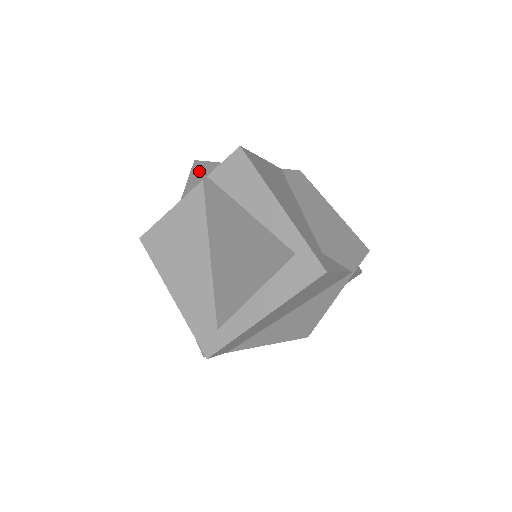
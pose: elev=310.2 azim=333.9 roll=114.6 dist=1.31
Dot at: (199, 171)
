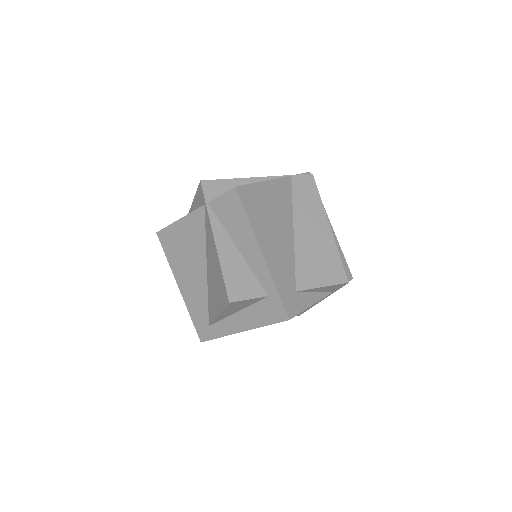
Dot at: (202, 194)
